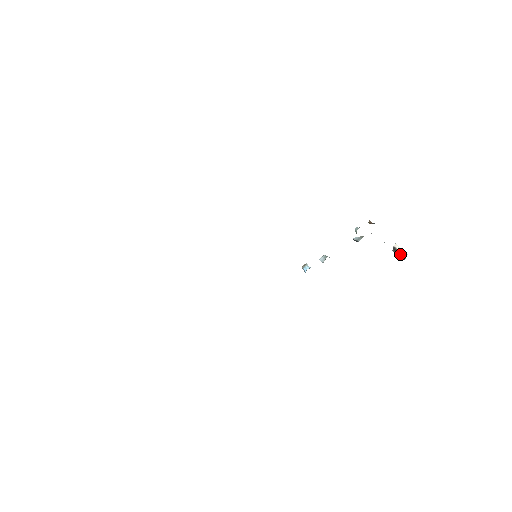
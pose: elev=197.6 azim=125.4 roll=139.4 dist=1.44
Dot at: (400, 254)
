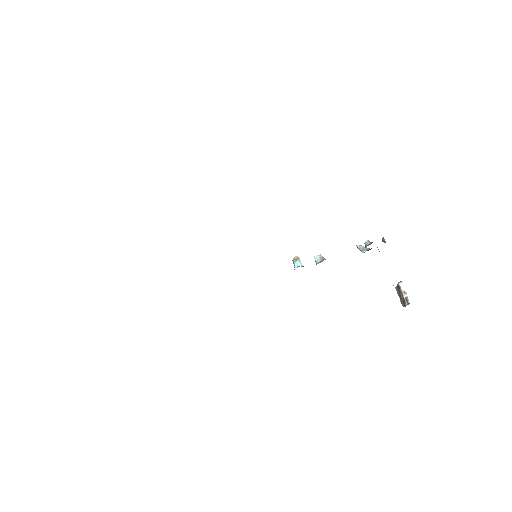
Dot at: (403, 297)
